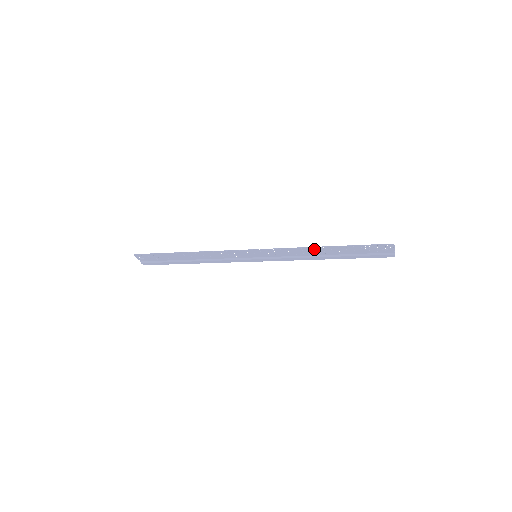
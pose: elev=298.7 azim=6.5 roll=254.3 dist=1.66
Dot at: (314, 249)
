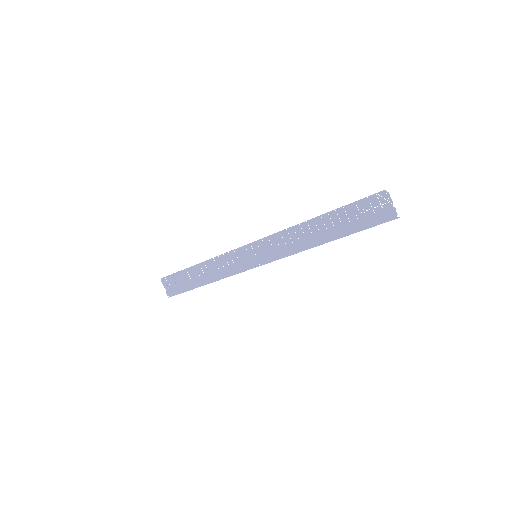
Dot at: (306, 226)
